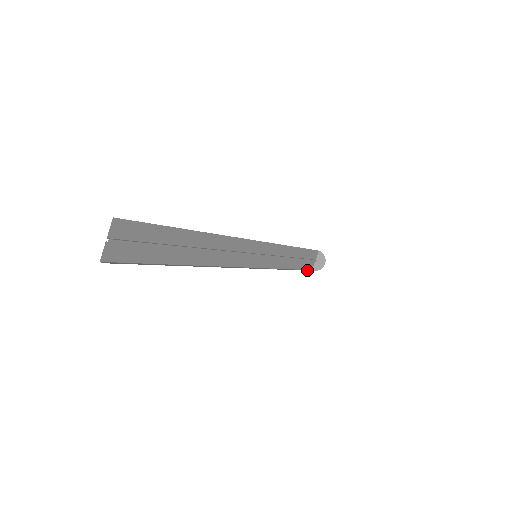
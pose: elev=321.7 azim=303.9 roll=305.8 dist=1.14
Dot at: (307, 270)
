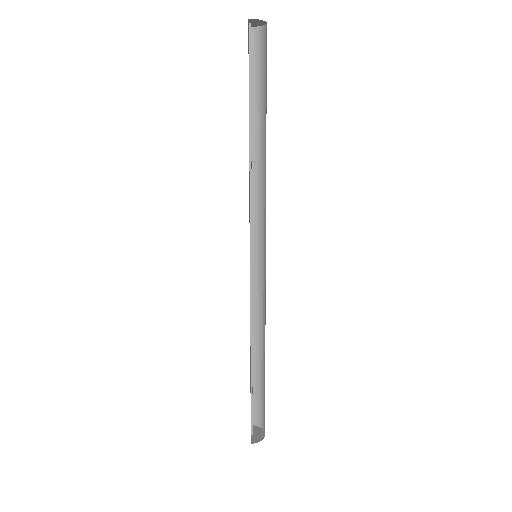
Dot at: occluded
